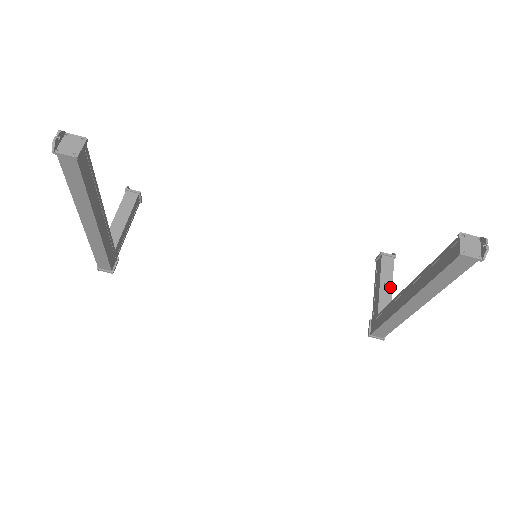
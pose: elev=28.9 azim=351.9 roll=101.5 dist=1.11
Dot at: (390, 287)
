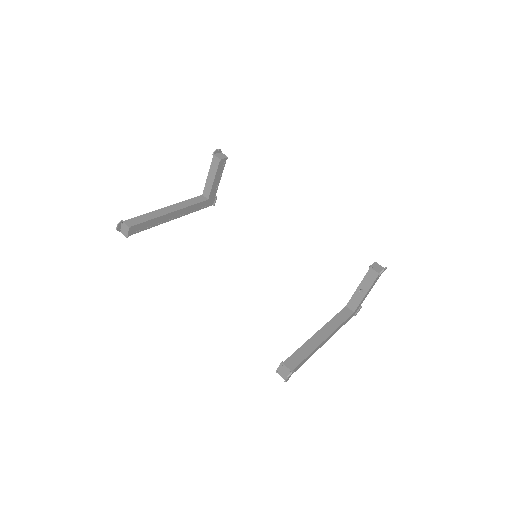
Dot at: (364, 294)
